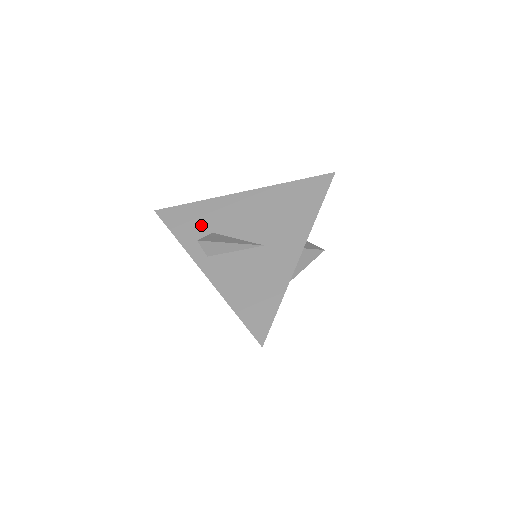
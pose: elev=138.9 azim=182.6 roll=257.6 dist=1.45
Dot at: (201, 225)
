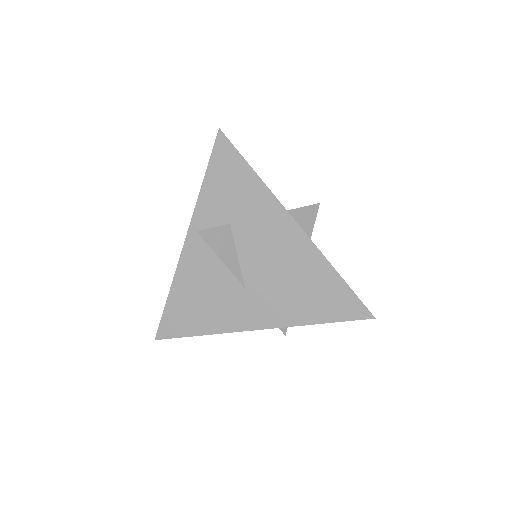
Dot at: (232, 203)
